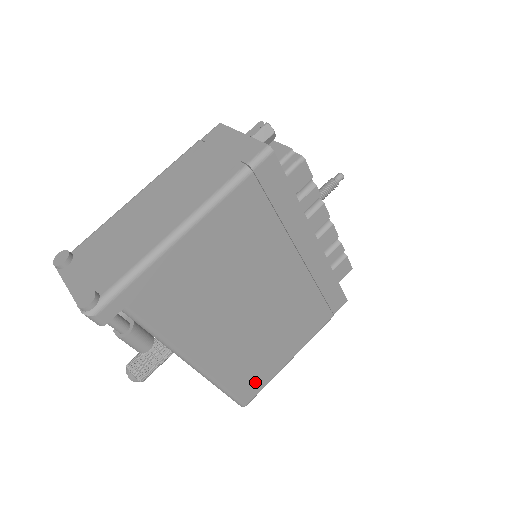
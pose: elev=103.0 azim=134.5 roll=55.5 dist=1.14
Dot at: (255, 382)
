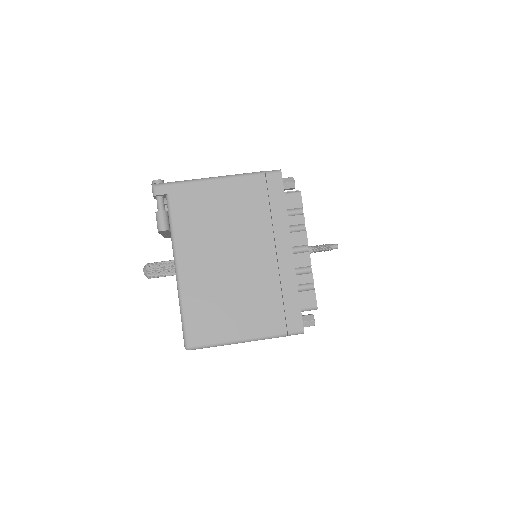
Dot at: (204, 331)
